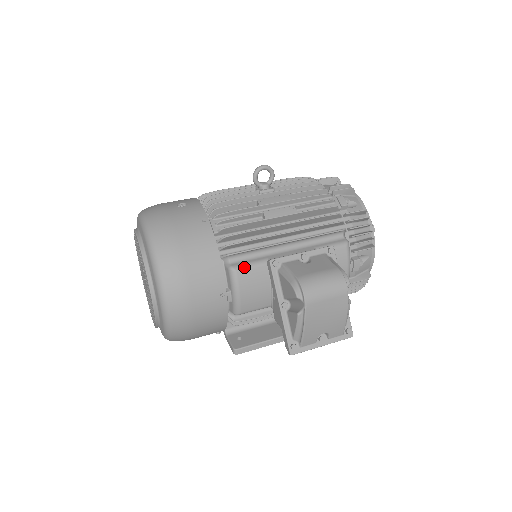
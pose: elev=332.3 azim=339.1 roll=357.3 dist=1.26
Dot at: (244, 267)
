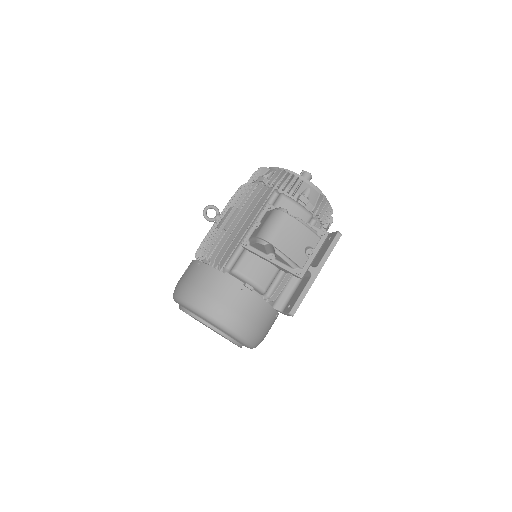
Dot at: (238, 264)
